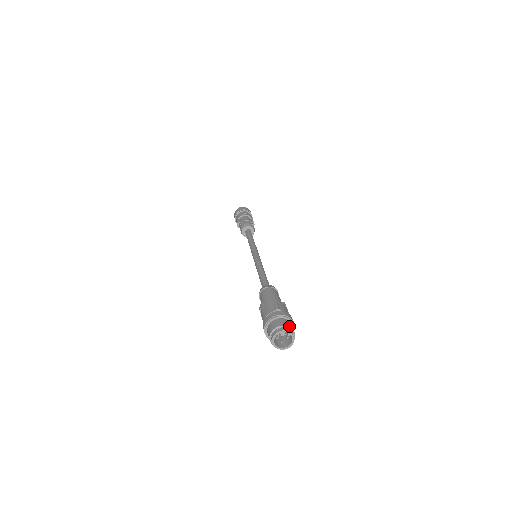
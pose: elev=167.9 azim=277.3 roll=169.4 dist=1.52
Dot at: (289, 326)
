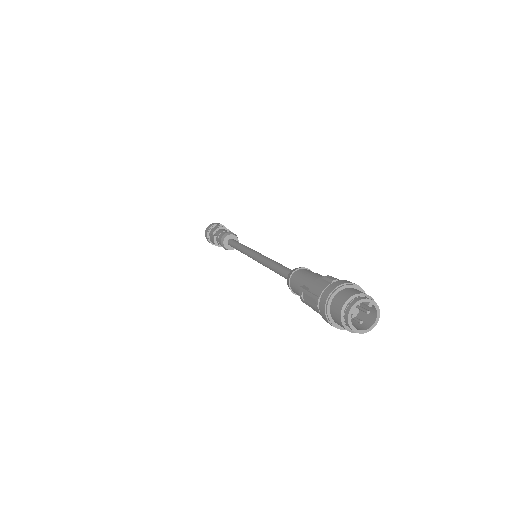
Dot at: occluded
